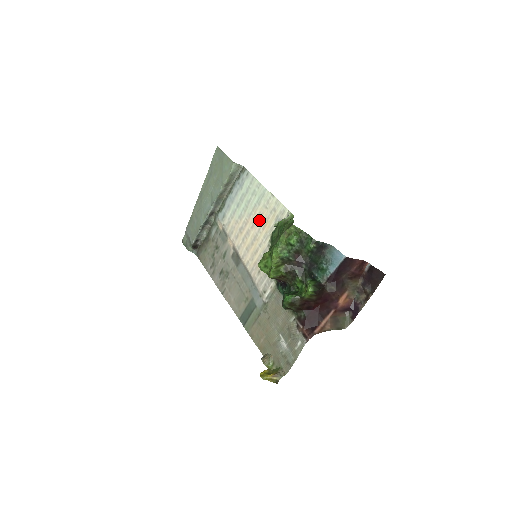
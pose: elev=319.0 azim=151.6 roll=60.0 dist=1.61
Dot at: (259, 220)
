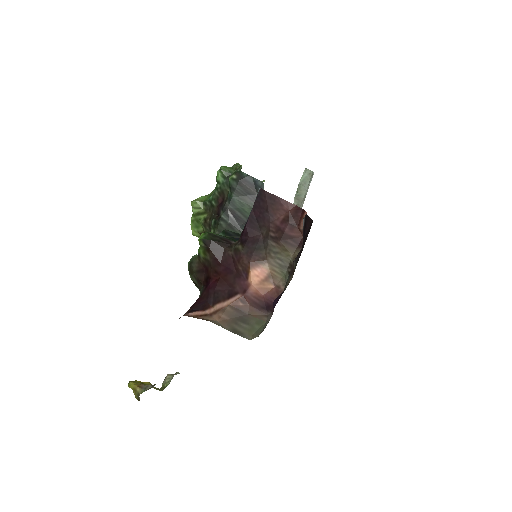
Dot at: occluded
